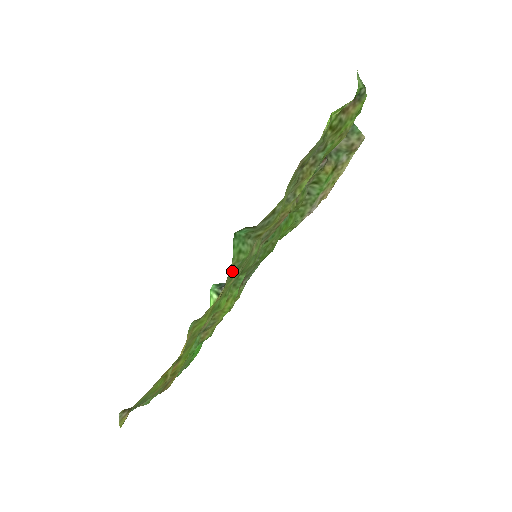
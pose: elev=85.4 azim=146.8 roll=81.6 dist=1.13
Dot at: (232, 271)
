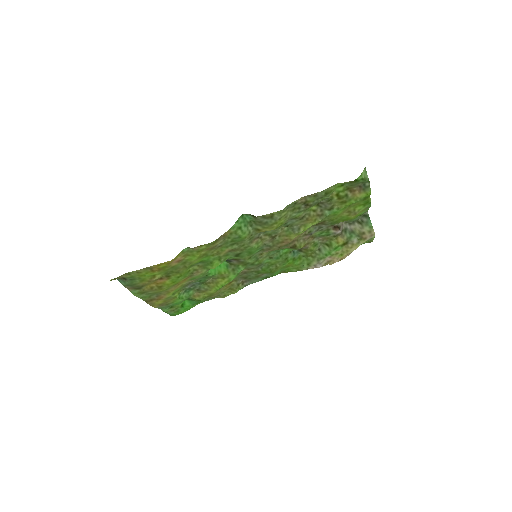
Dot at: (230, 239)
